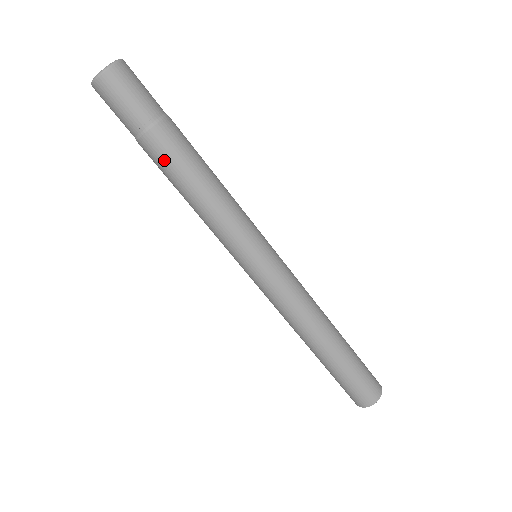
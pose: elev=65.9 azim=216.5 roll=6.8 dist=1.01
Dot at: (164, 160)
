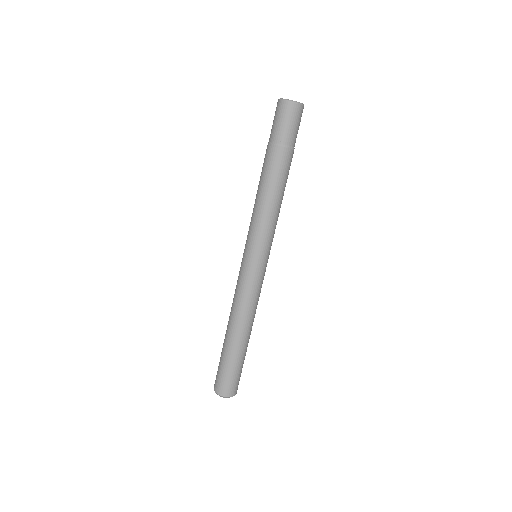
Dot at: (278, 167)
